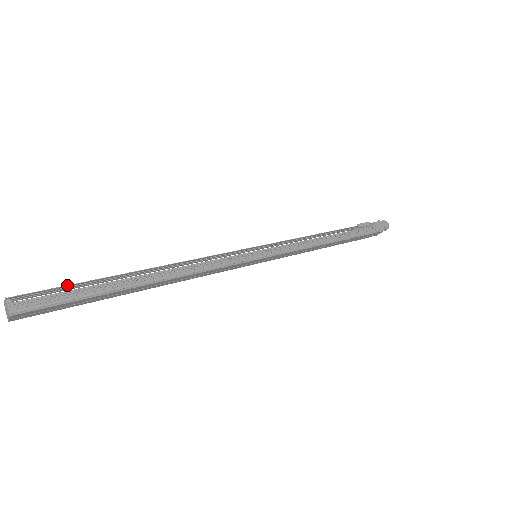
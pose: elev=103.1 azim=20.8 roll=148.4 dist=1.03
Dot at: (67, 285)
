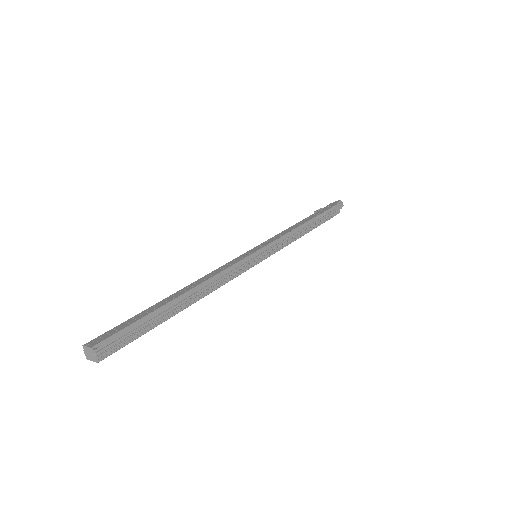
Dot at: occluded
